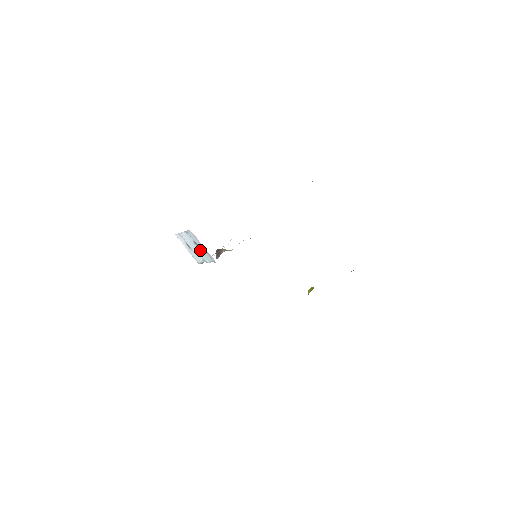
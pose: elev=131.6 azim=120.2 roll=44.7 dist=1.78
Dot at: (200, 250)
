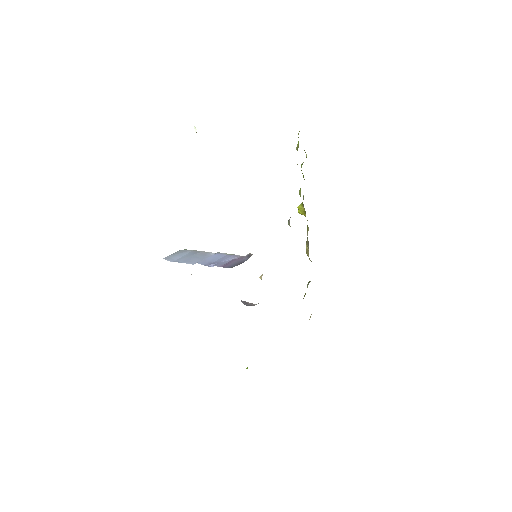
Dot at: occluded
